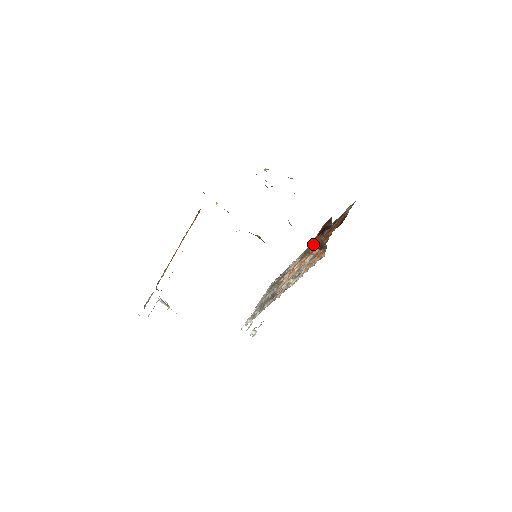
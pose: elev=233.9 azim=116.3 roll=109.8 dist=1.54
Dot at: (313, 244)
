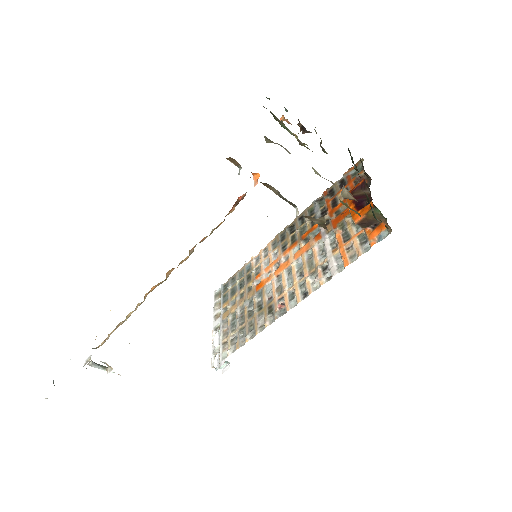
Dot at: (357, 221)
